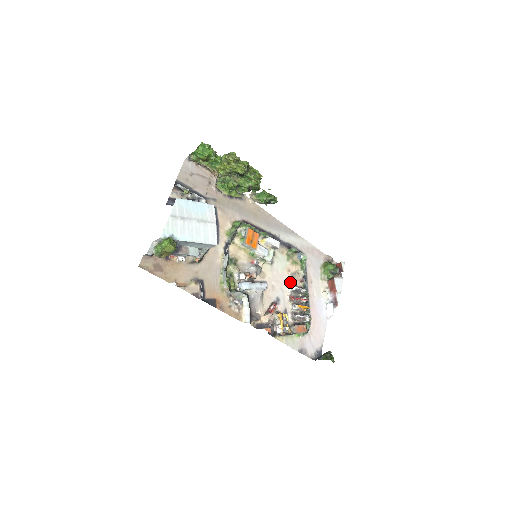
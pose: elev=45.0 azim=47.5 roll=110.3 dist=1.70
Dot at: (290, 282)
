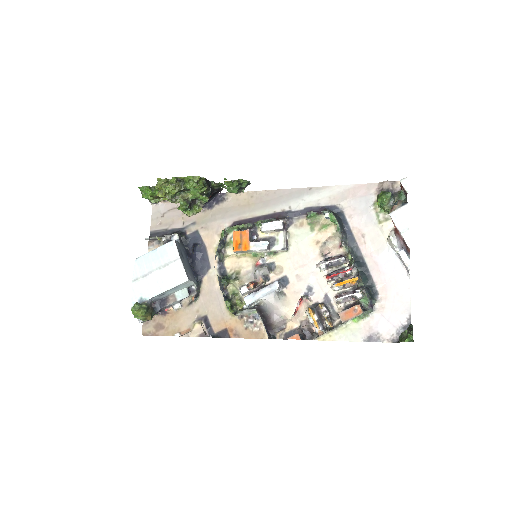
Dot at: (323, 257)
